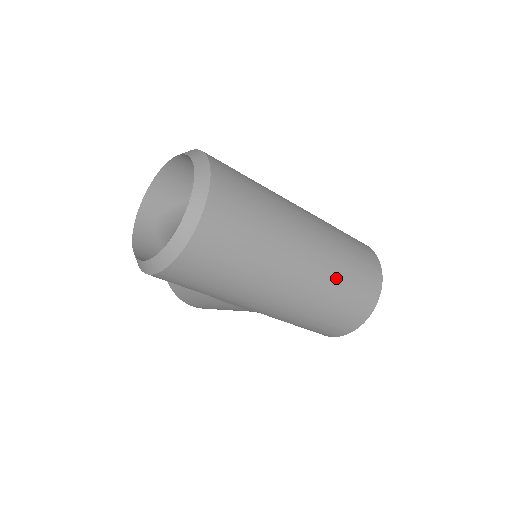
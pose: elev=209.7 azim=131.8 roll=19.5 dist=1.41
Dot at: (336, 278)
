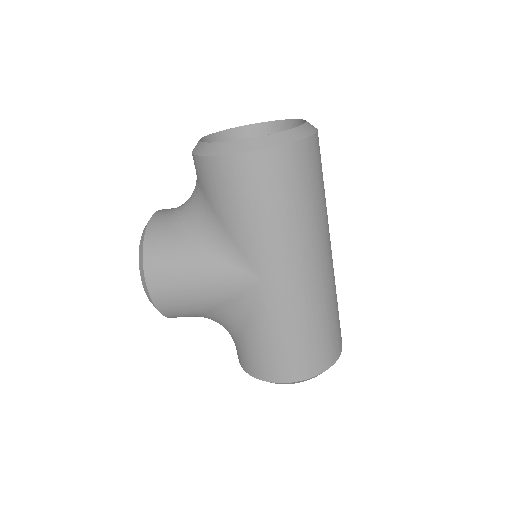
Dot at: (334, 295)
